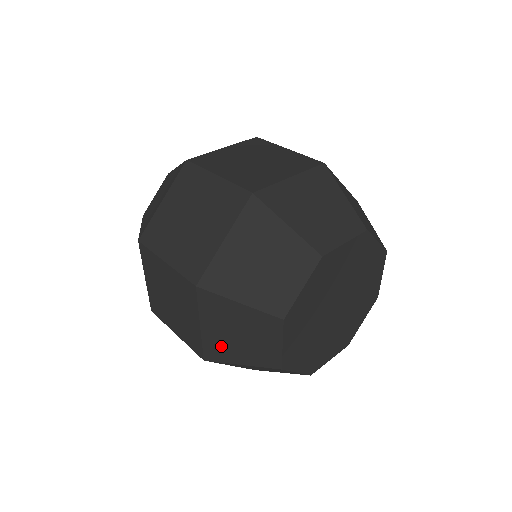
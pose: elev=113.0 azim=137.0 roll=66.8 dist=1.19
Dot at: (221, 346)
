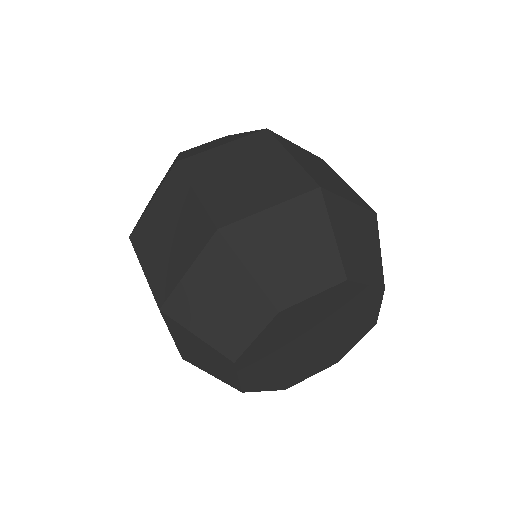
Dot at: (191, 304)
